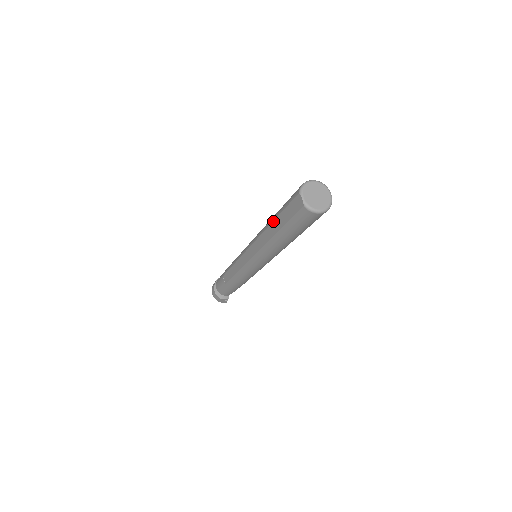
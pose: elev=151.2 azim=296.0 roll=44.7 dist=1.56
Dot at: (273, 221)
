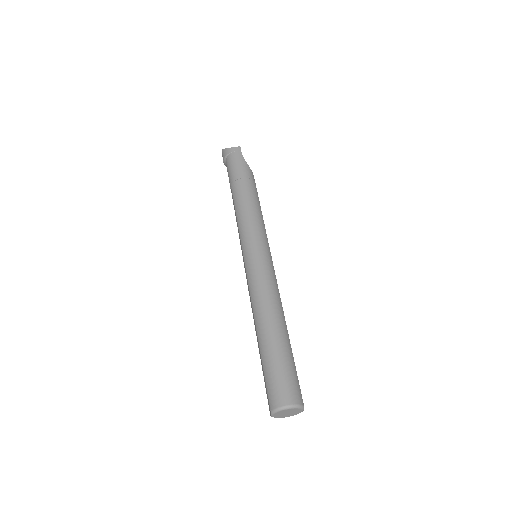
Dot at: (258, 343)
